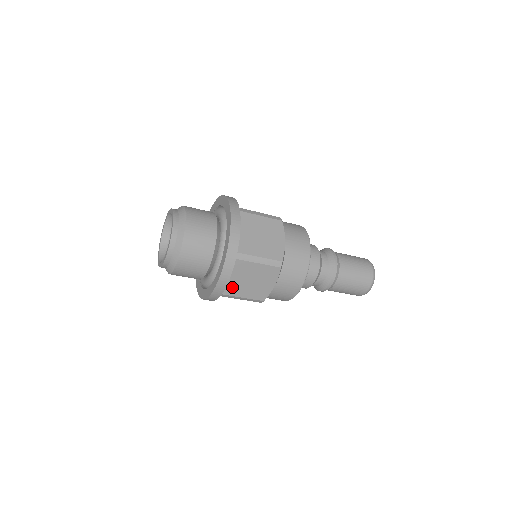
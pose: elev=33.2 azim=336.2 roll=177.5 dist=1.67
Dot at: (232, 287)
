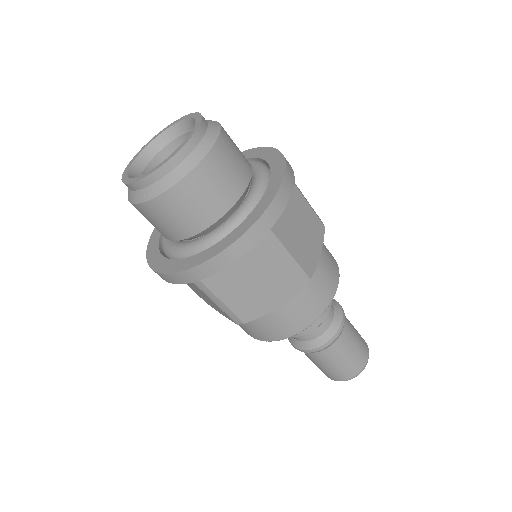
Dot at: (222, 277)
